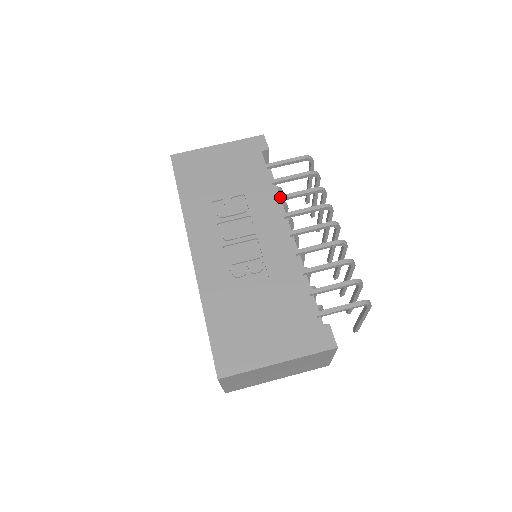
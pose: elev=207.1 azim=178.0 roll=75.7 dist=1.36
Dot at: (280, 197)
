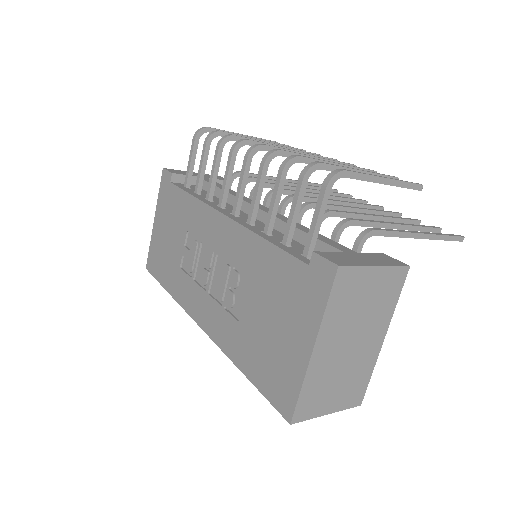
Dot at: (207, 194)
